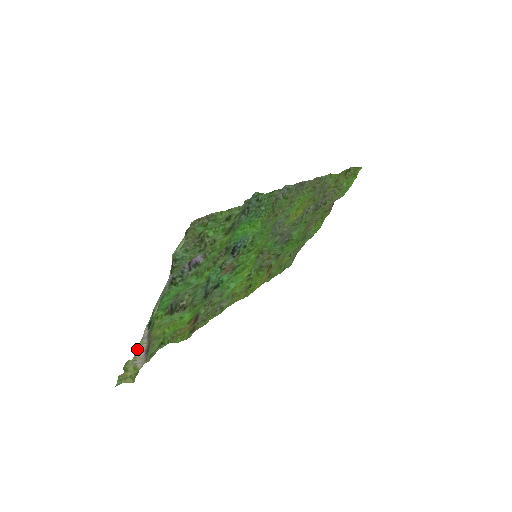
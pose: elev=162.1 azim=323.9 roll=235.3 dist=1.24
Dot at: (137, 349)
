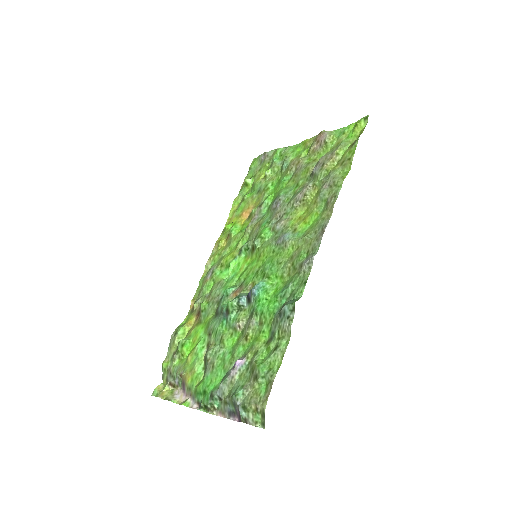
Dot at: (183, 403)
